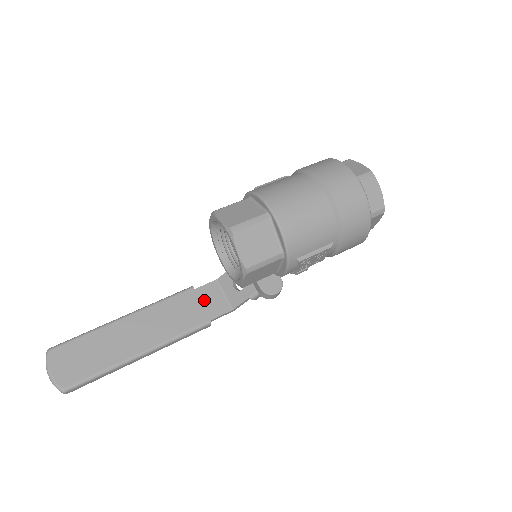
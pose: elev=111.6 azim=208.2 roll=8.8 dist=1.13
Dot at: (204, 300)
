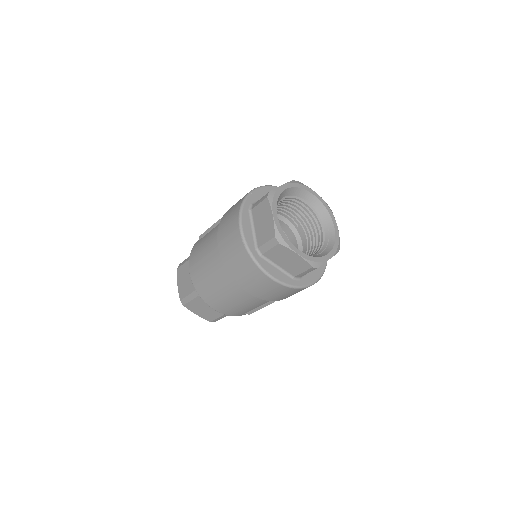
Dot at: occluded
